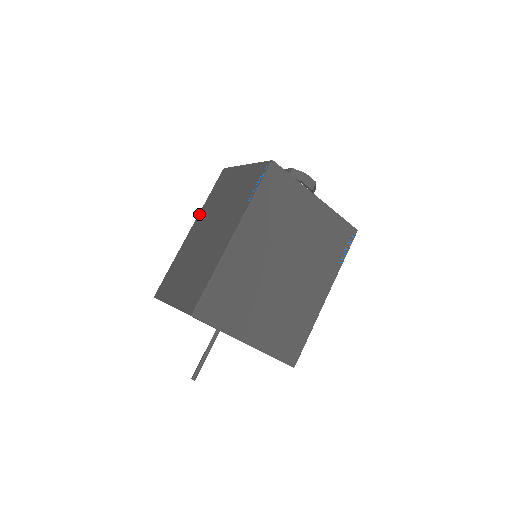
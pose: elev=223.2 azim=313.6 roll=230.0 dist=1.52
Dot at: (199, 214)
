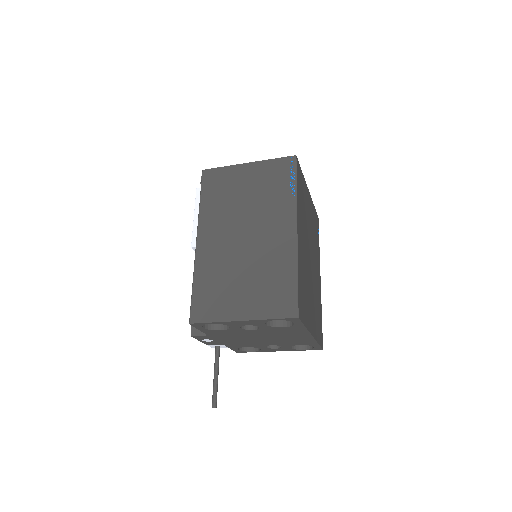
Dot at: (200, 221)
